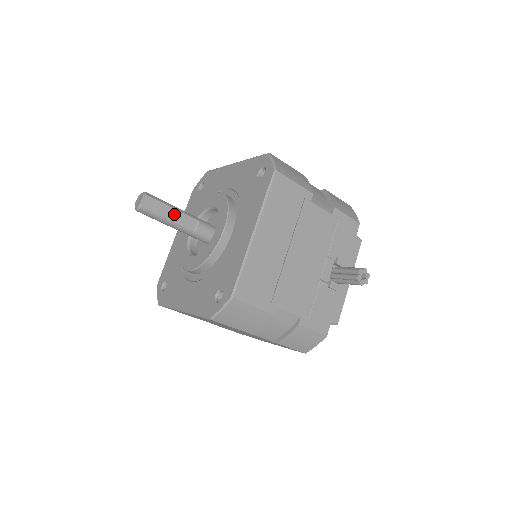
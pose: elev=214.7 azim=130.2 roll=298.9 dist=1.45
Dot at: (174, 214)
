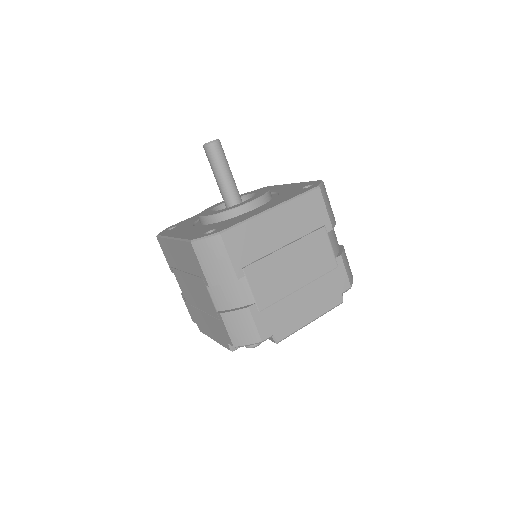
Dot at: occluded
